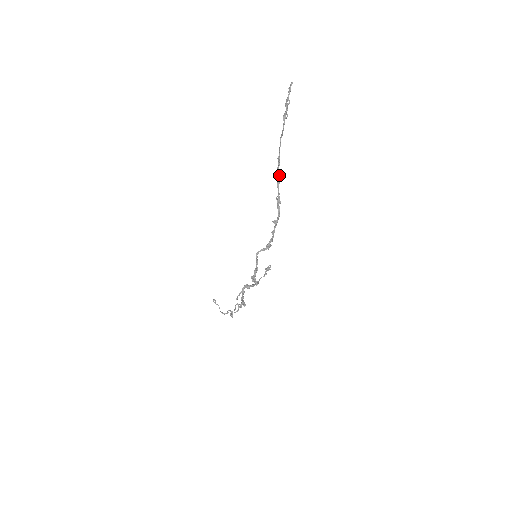
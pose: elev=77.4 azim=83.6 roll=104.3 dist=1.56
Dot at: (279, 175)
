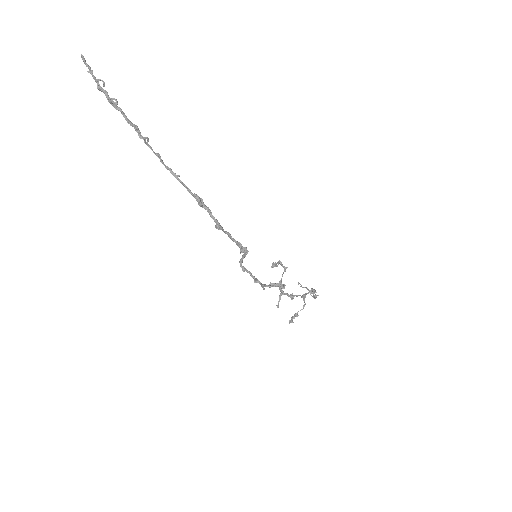
Dot at: (174, 173)
